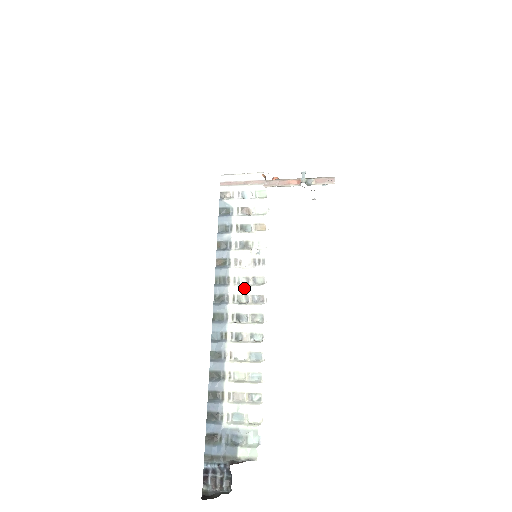
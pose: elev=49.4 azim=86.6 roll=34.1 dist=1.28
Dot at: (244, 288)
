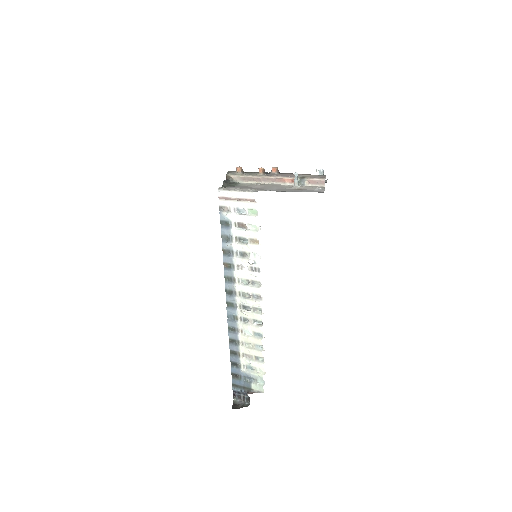
Dot at: (246, 288)
